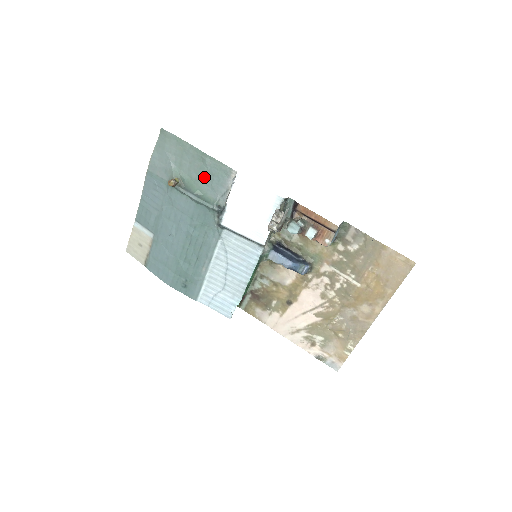
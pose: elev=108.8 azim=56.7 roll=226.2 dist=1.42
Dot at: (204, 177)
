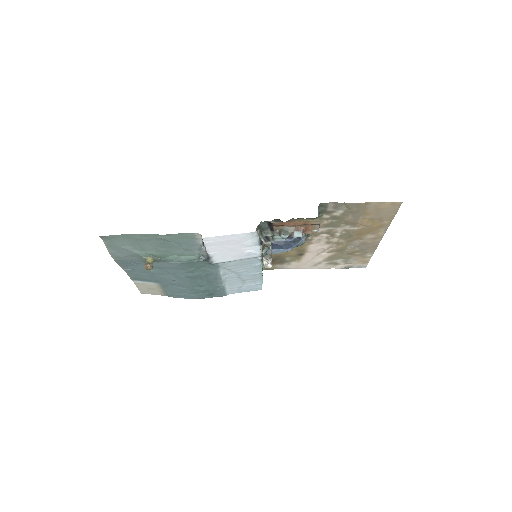
Dot at: (172, 247)
